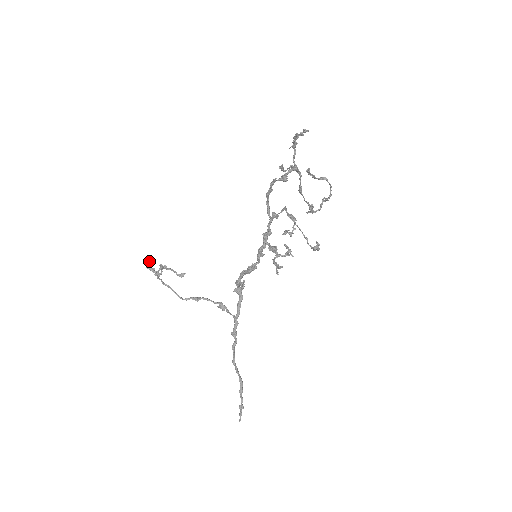
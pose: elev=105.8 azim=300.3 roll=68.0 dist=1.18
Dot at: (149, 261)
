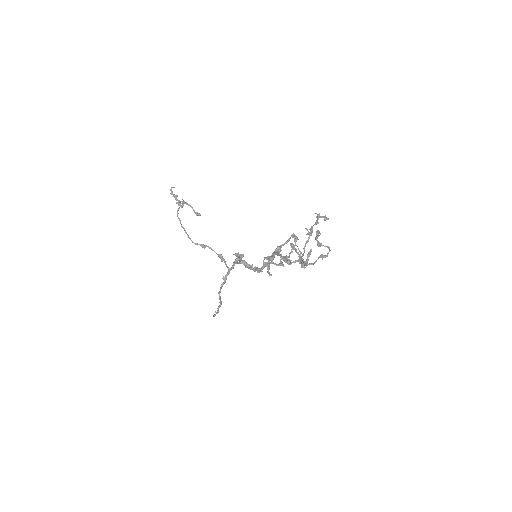
Dot at: (174, 187)
